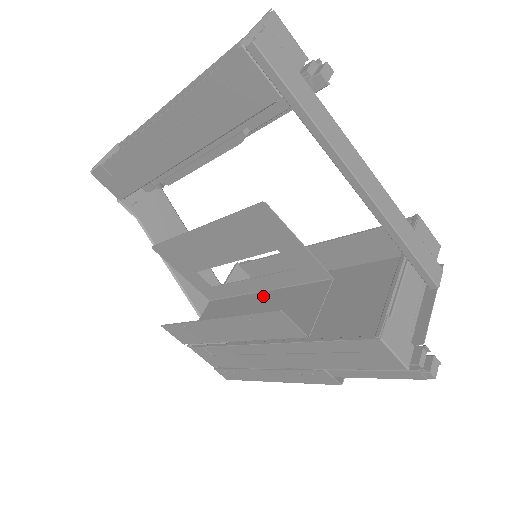
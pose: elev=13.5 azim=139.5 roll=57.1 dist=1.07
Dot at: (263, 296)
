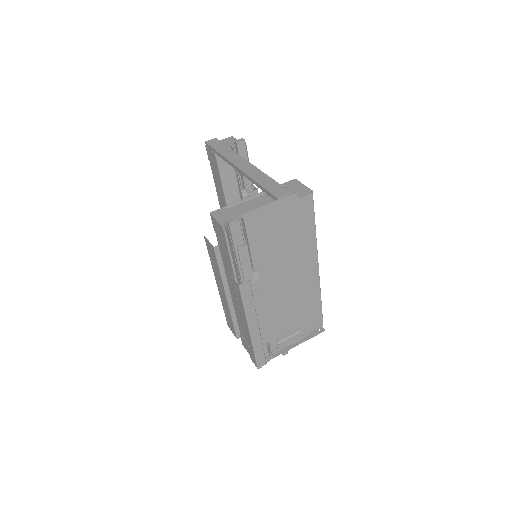
Dot at: occluded
